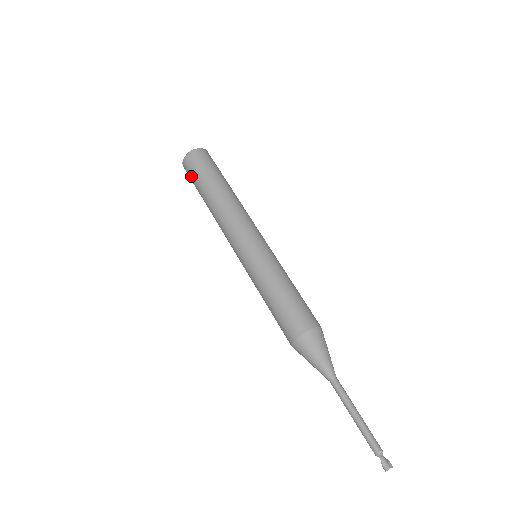
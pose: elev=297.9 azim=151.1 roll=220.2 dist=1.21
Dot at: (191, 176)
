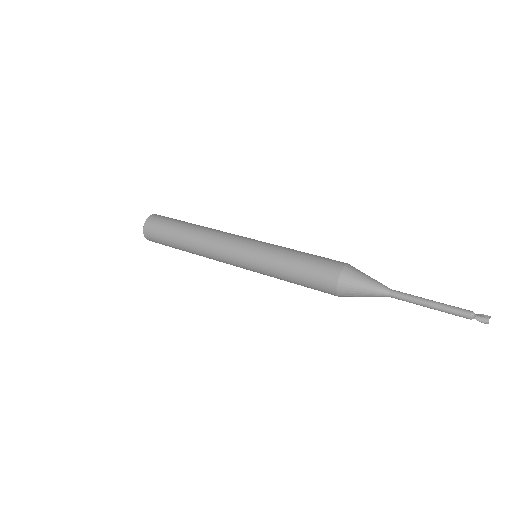
Dot at: (161, 243)
